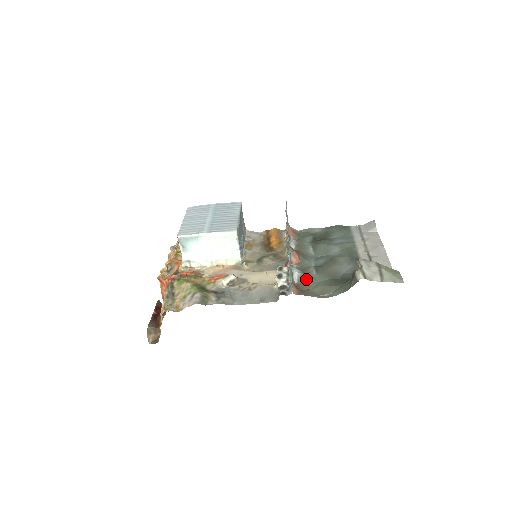
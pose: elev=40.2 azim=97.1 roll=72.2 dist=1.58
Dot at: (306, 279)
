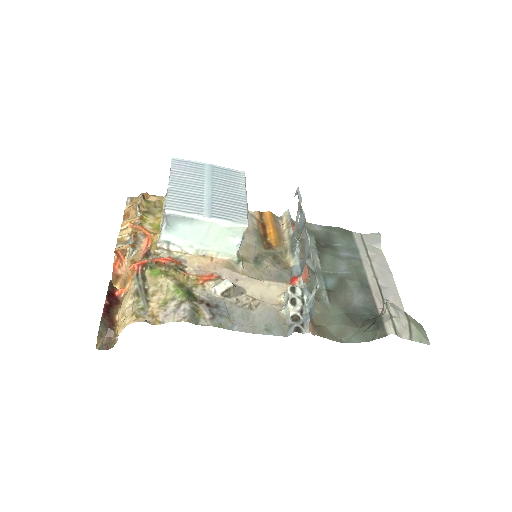
Dot at: (320, 309)
